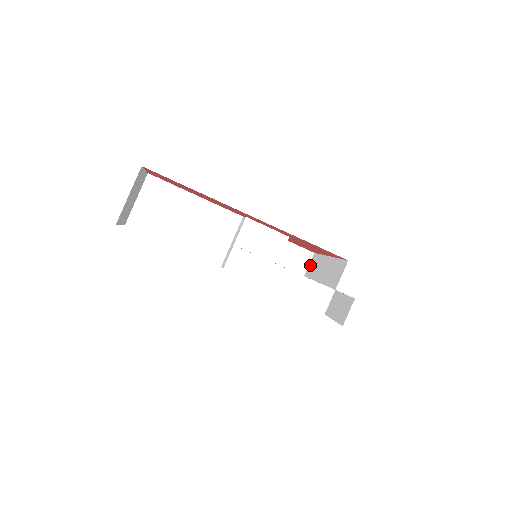
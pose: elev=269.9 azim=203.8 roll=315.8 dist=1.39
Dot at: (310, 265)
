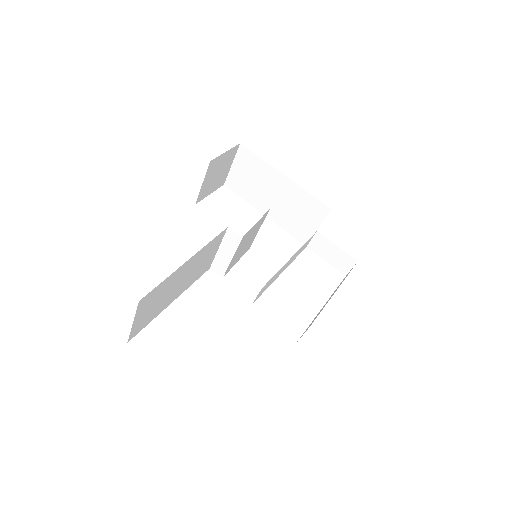
Dot at: (240, 159)
